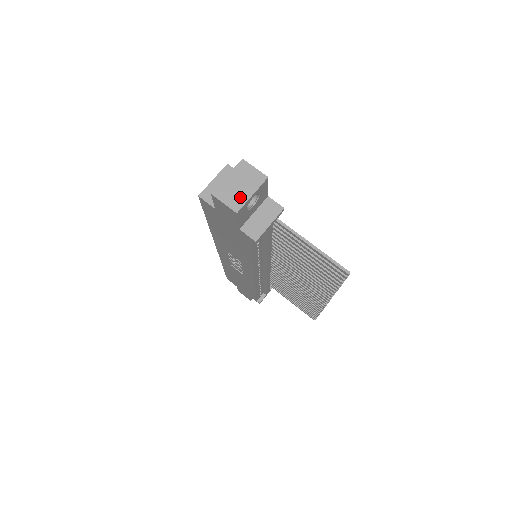
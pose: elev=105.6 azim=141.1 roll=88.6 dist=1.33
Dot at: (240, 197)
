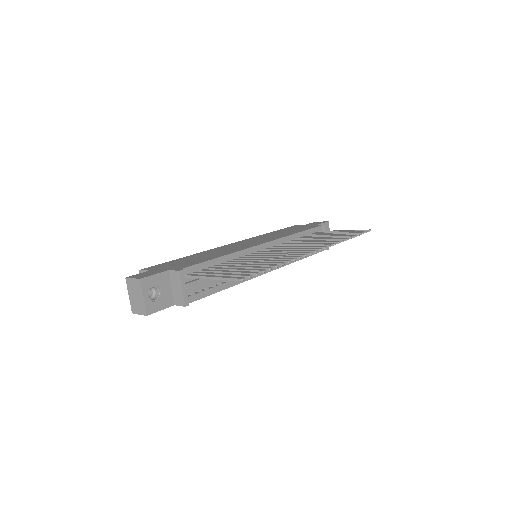
Dot at: (141, 304)
